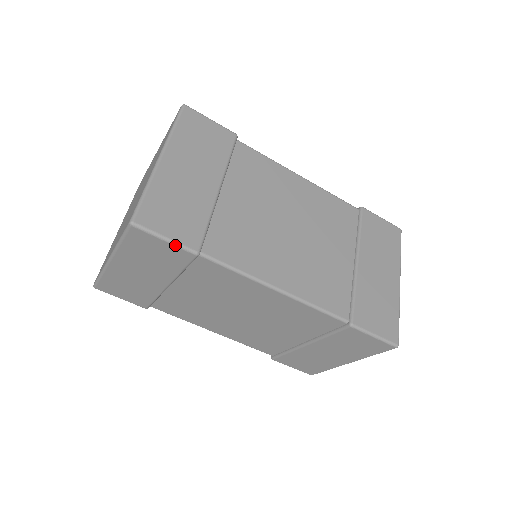
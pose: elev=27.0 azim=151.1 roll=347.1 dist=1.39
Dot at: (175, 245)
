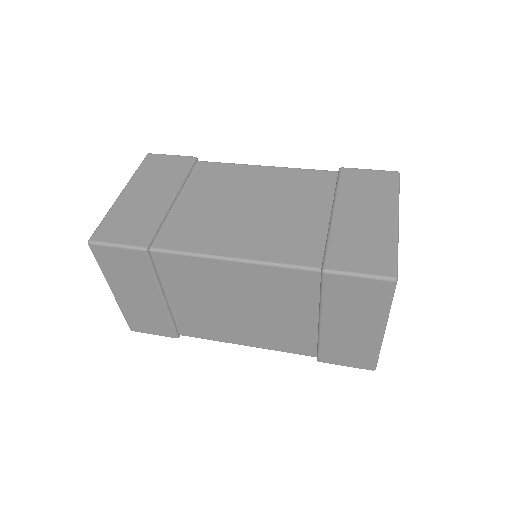
Dot at: (125, 248)
